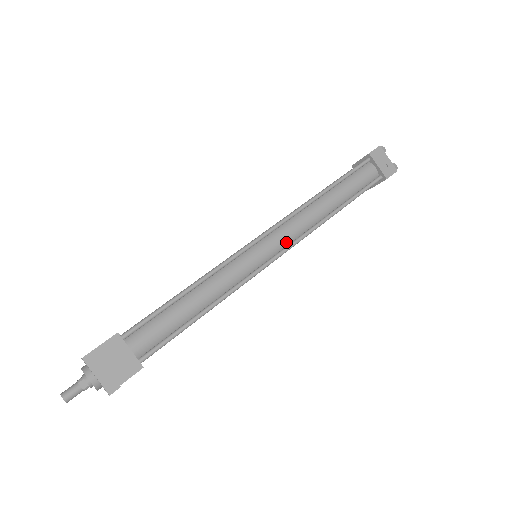
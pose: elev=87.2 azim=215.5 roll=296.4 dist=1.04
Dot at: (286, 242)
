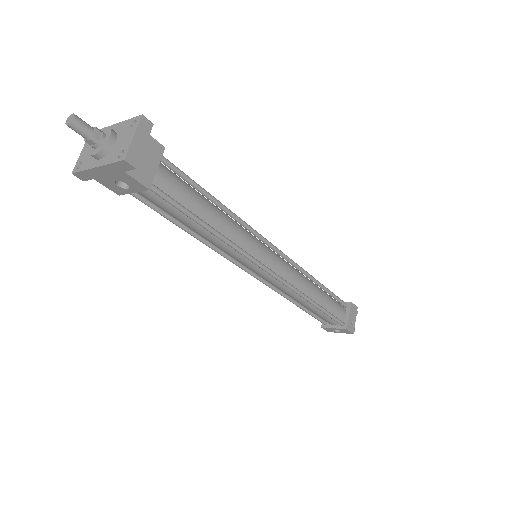
Dot at: (281, 274)
